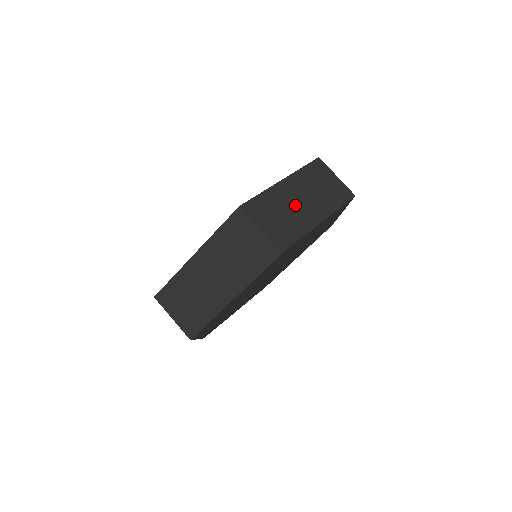
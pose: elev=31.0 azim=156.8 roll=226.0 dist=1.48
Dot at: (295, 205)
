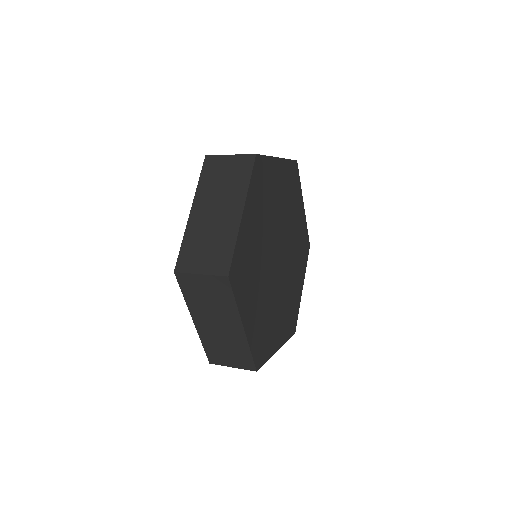
Dot at: (213, 222)
